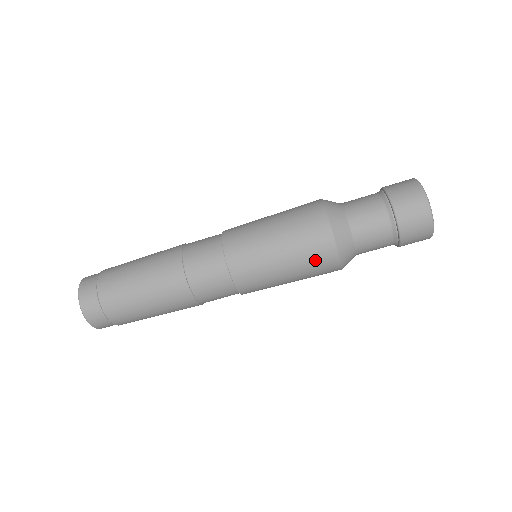
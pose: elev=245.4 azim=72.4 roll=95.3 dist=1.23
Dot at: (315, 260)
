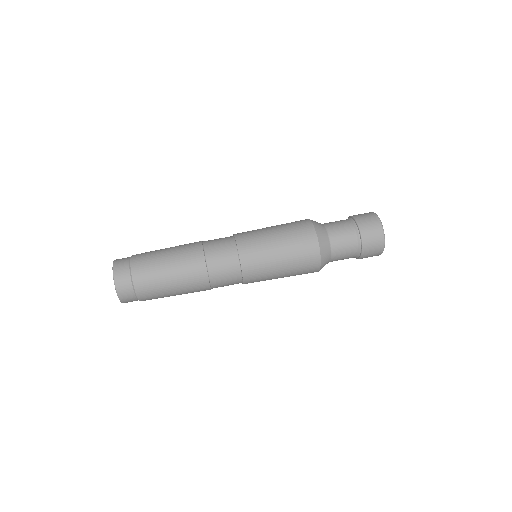
Dot at: (303, 254)
